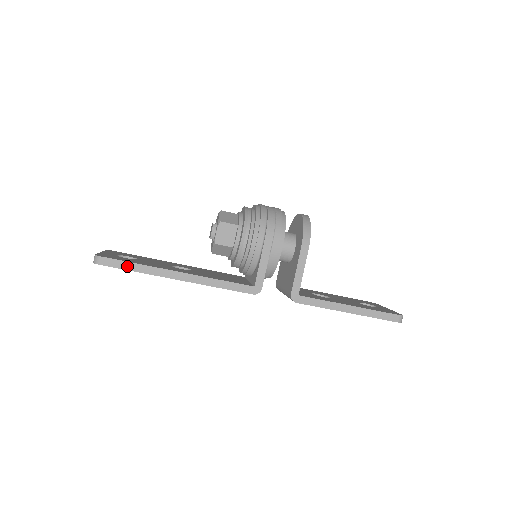
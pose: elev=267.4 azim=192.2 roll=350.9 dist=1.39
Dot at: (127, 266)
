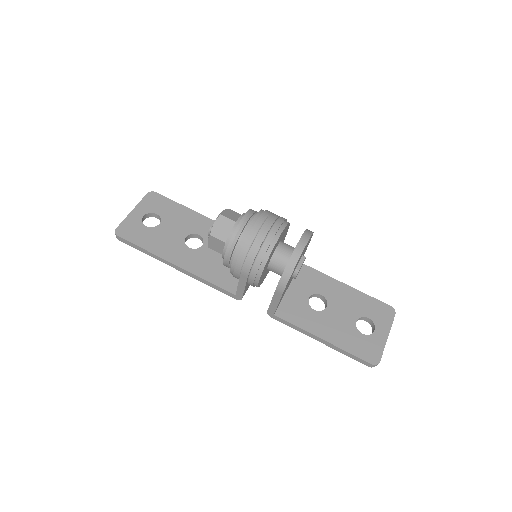
Dot at: (137, 247)
